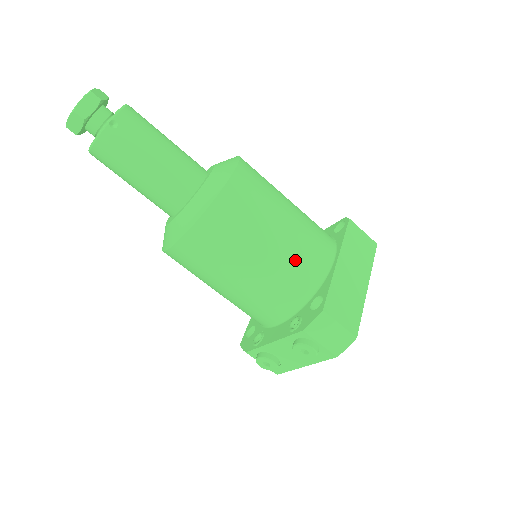
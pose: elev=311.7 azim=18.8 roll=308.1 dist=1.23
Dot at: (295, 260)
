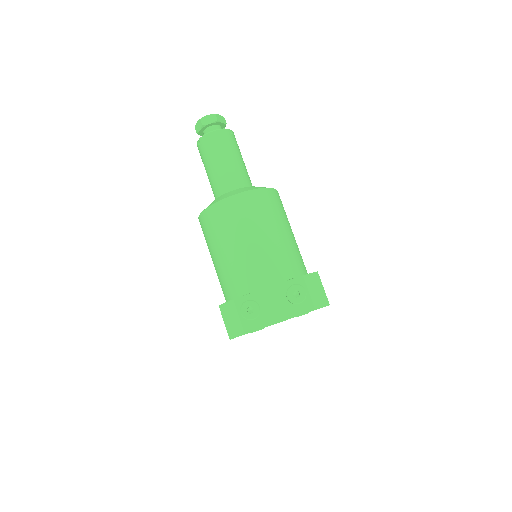
Dot at: (297, 252)
